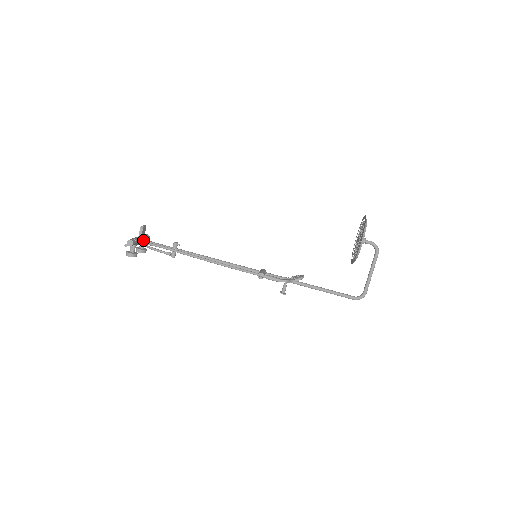
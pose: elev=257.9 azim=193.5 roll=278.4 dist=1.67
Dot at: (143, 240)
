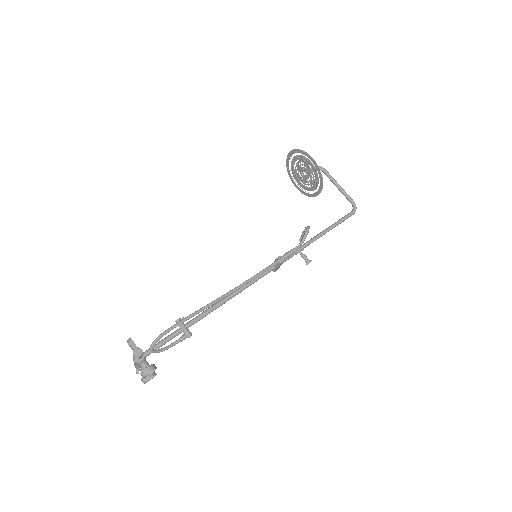
Dot at: (143, 353)
